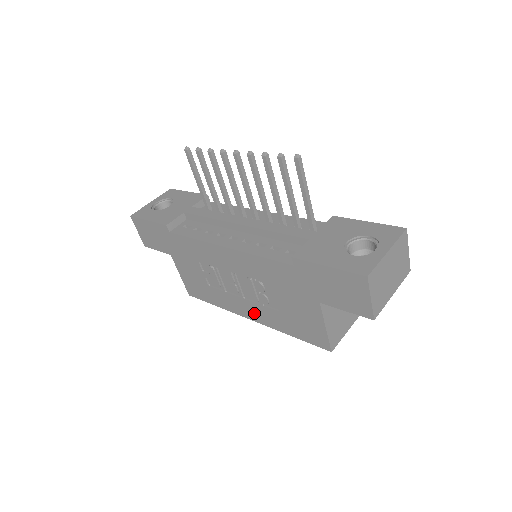
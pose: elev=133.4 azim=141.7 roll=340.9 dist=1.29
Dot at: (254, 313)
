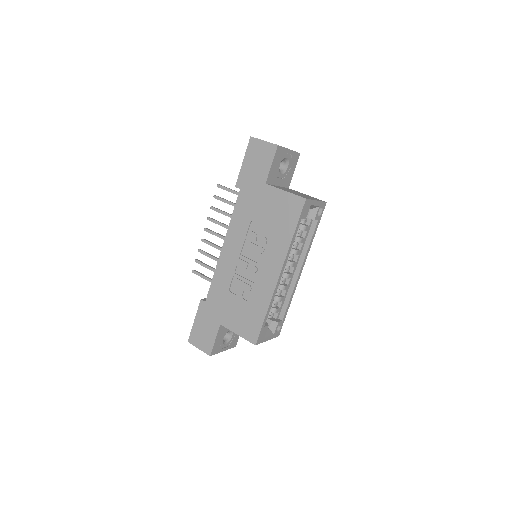
Dot at: (273, 264)
